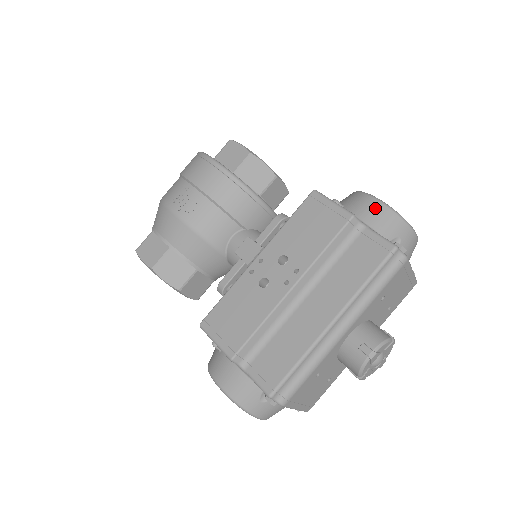
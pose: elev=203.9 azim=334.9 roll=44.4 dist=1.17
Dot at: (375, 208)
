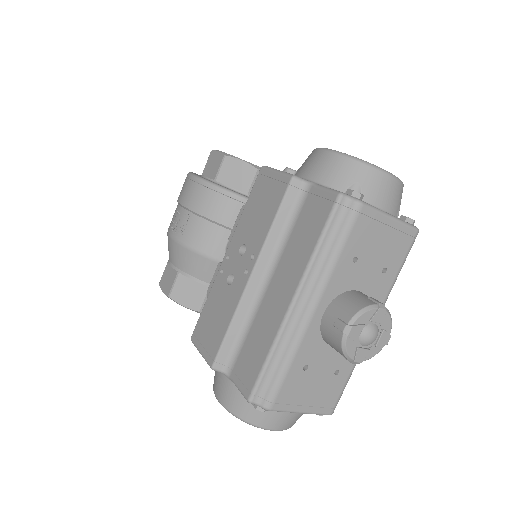
Dot at: (322, 160)
